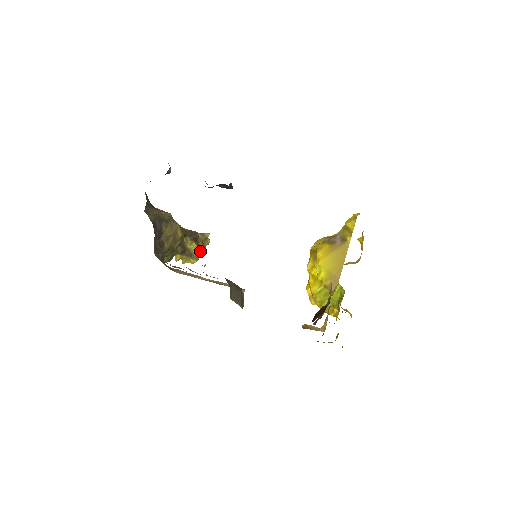
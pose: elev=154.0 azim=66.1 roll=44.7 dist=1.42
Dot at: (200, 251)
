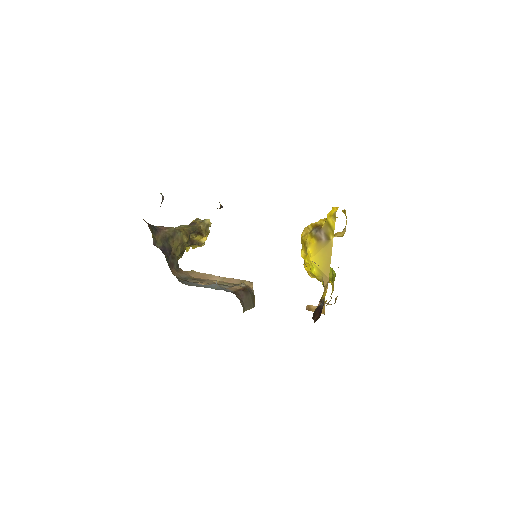
Dot at: (205, 238)
